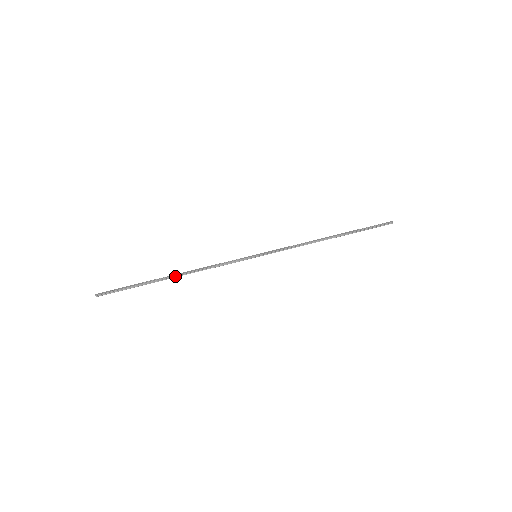
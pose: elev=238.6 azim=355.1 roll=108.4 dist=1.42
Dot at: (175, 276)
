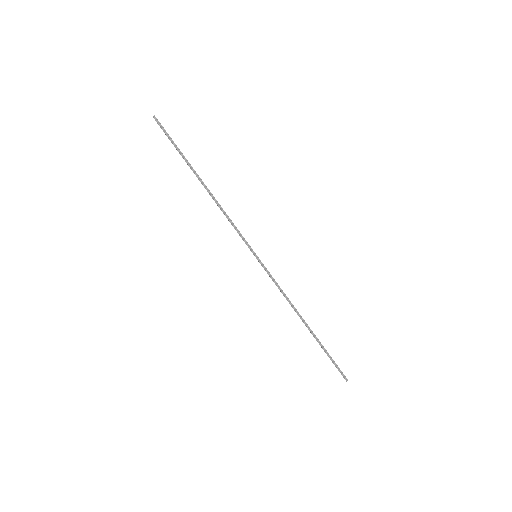
Dot at: (204, 184)
